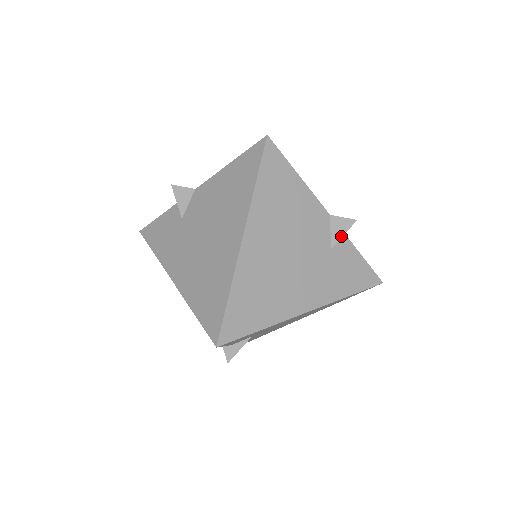
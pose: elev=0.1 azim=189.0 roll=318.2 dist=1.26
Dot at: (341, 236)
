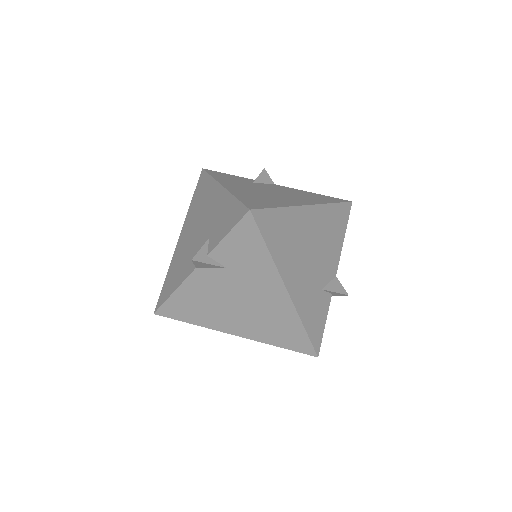
Dot at: (333, 291)
